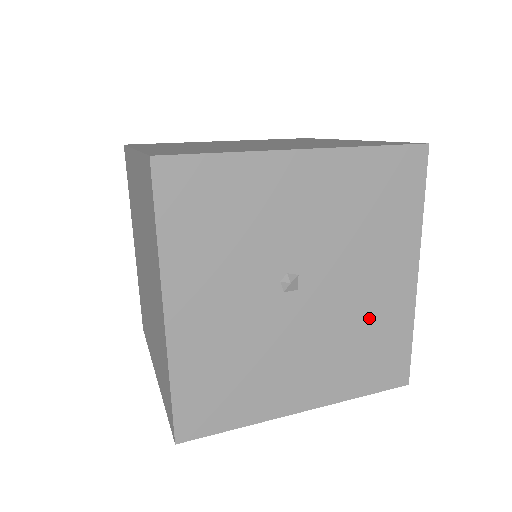
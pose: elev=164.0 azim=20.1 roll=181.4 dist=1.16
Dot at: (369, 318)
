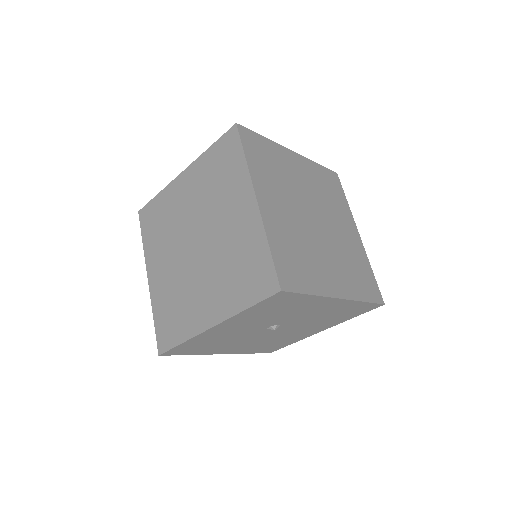
Dot at: (286, 338)
